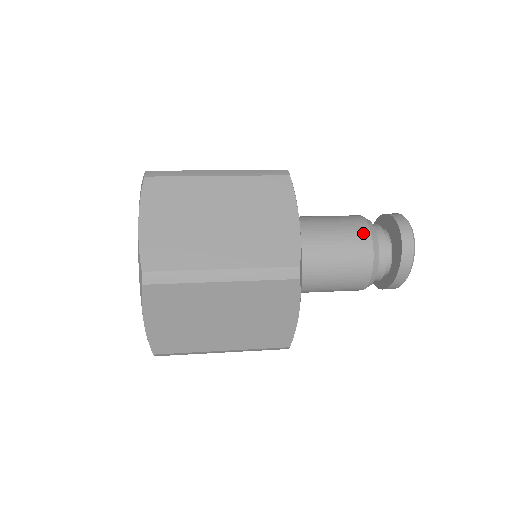
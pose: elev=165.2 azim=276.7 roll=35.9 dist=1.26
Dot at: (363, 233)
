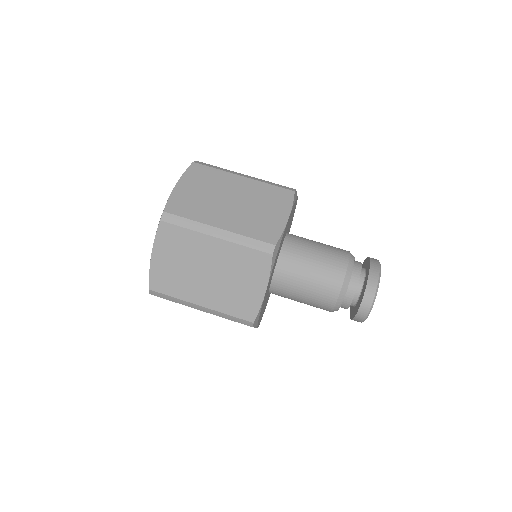
Dot at: (334, 289)
